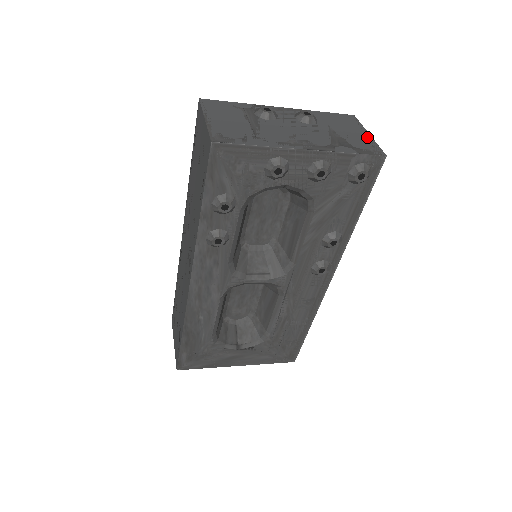
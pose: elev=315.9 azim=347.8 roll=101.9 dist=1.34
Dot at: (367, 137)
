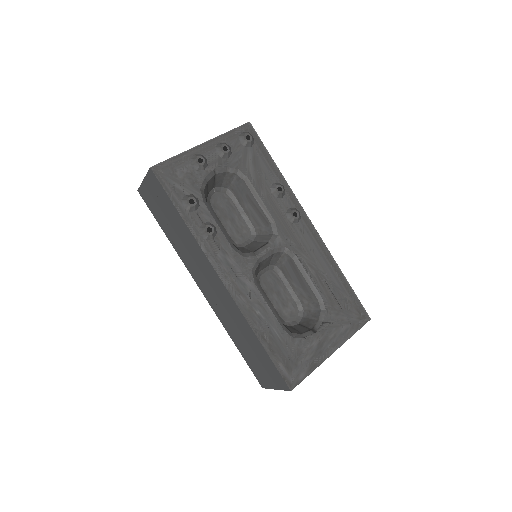
Dot at: occluded
